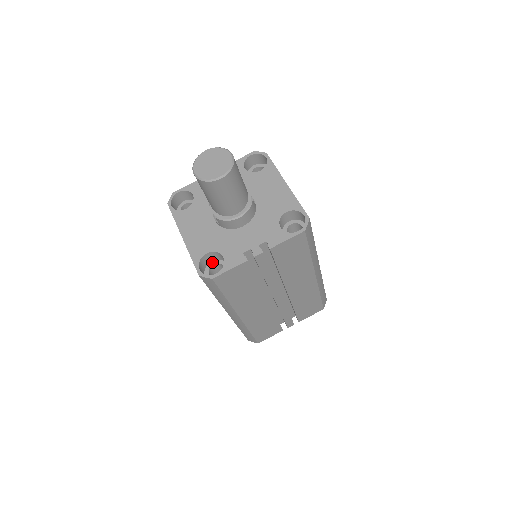
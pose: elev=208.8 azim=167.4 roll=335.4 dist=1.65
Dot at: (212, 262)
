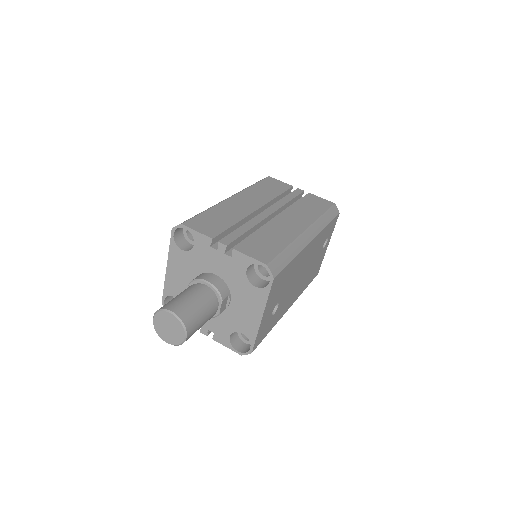
Dot at: occluded
